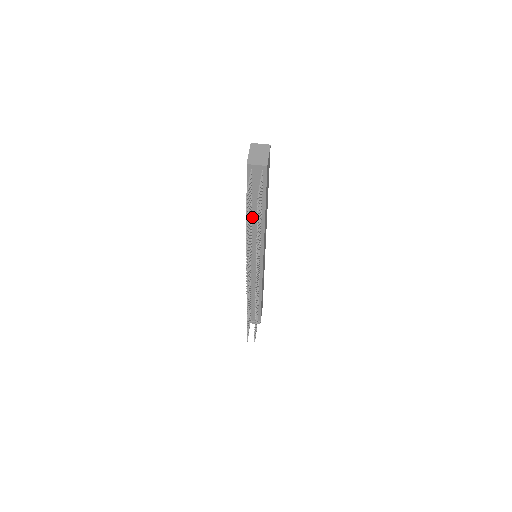
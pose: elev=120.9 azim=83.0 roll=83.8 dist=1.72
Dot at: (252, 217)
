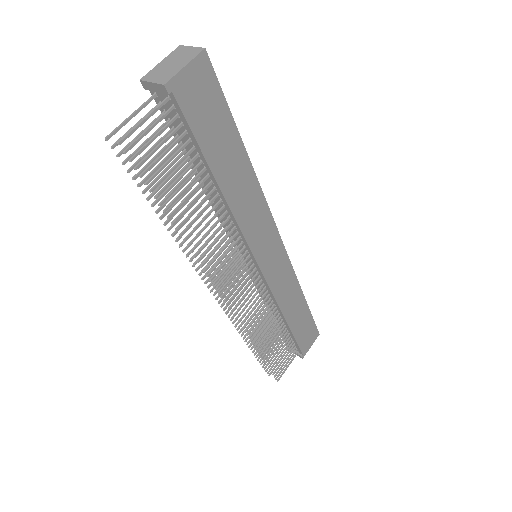
Dot at: occluded
